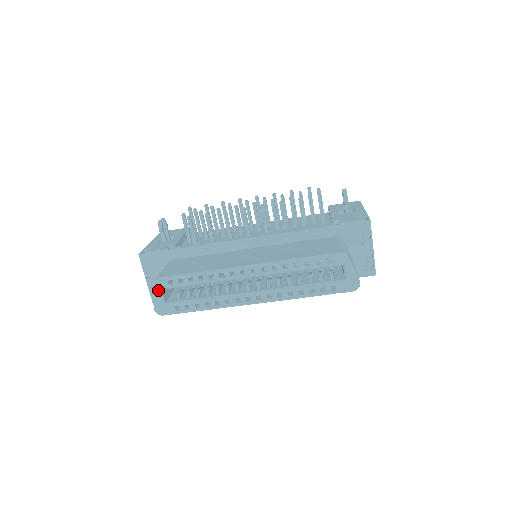
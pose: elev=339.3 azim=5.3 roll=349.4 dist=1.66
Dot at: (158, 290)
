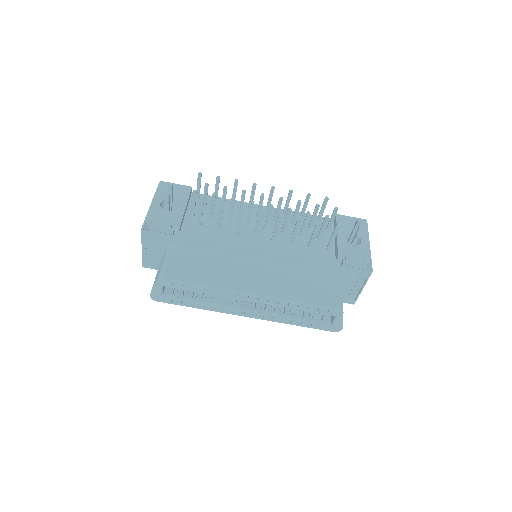
Dot at: (160, 286)
